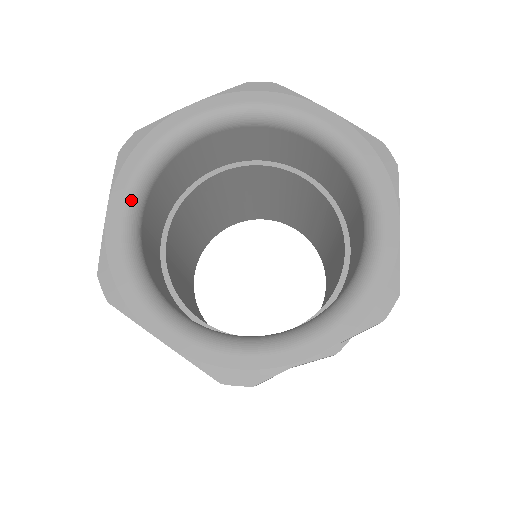
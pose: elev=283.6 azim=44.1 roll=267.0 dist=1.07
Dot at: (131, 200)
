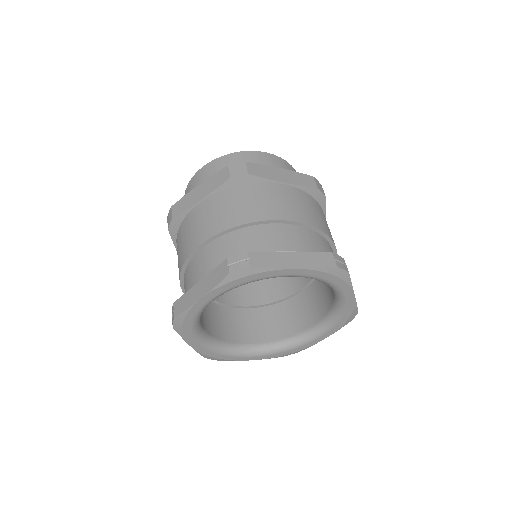
Dot at: occluded
